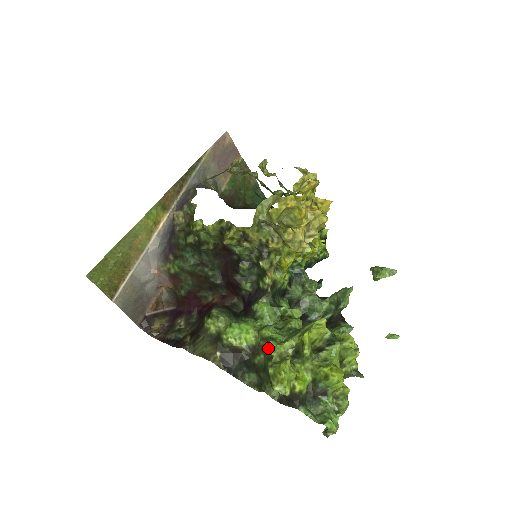
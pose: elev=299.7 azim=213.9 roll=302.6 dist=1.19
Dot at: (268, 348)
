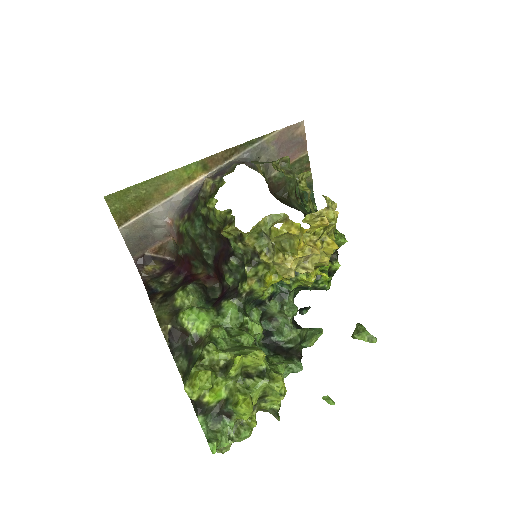
Dot at: (205, 348)
